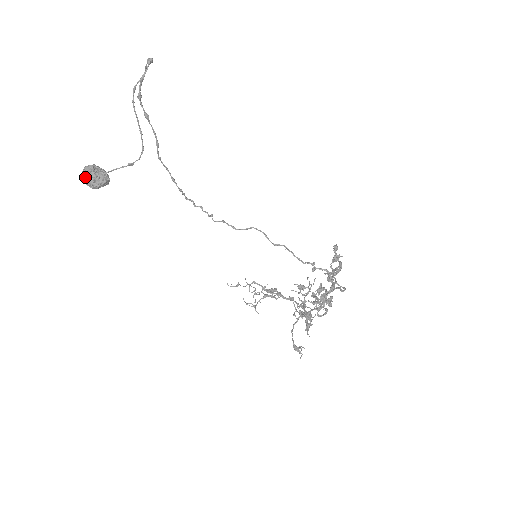
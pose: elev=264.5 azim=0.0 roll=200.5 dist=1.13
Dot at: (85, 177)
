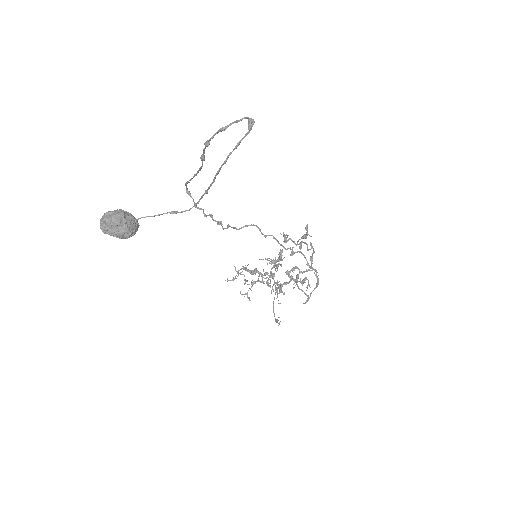
Dot at: (115, 233)
